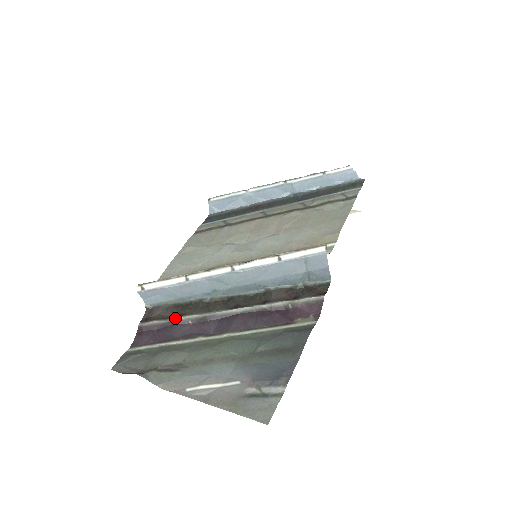
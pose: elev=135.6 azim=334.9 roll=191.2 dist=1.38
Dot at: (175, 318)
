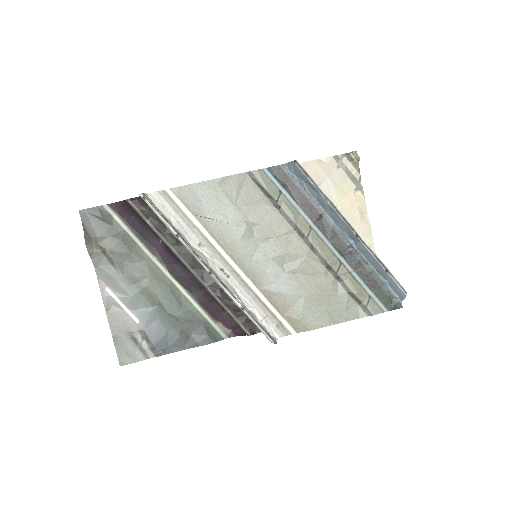
Dot at: (154, 228)
